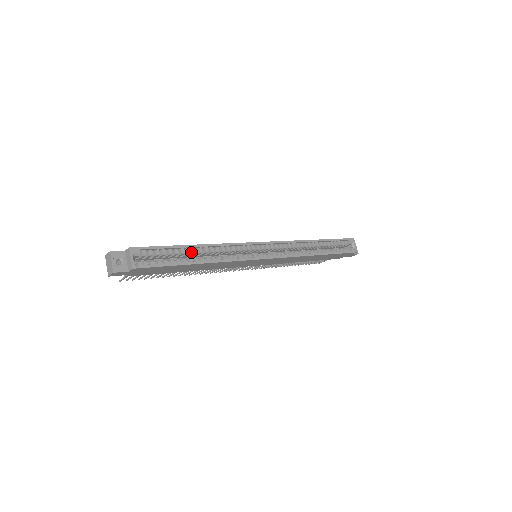
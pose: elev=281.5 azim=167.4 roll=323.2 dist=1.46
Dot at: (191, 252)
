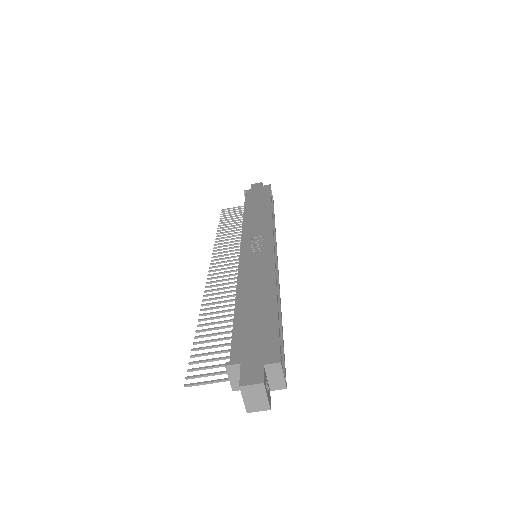
Dot at: occluded
